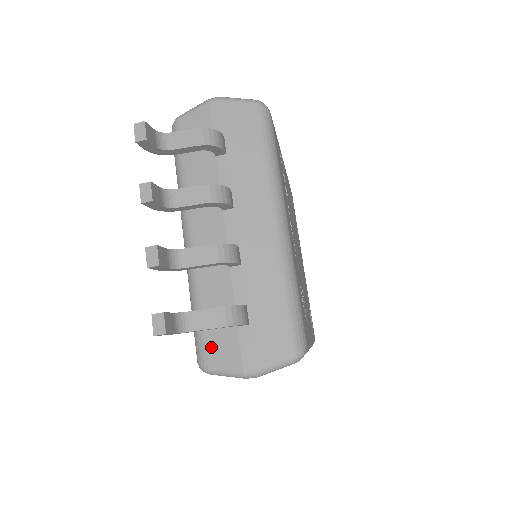
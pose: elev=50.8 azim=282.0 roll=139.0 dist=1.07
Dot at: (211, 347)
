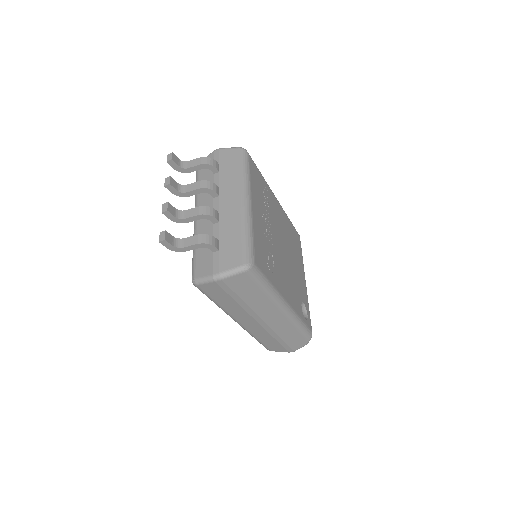
Dot at: (198, 268)
